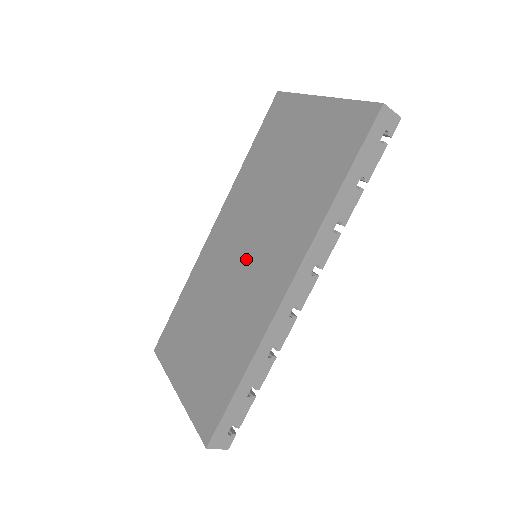
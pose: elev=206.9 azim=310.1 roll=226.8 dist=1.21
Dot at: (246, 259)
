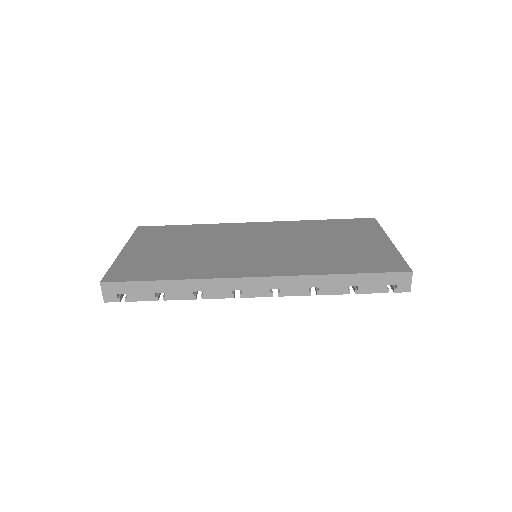
Dot at: (251, 248)
